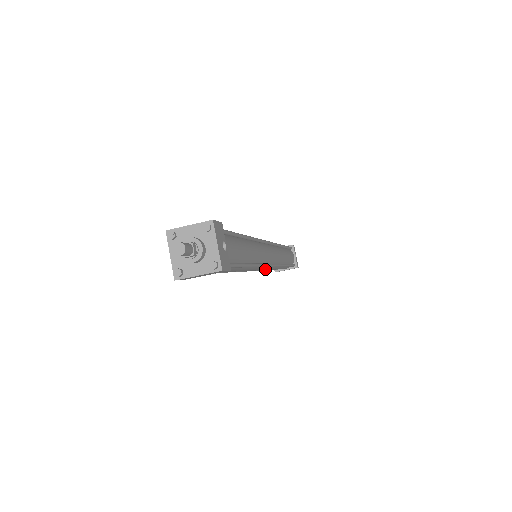
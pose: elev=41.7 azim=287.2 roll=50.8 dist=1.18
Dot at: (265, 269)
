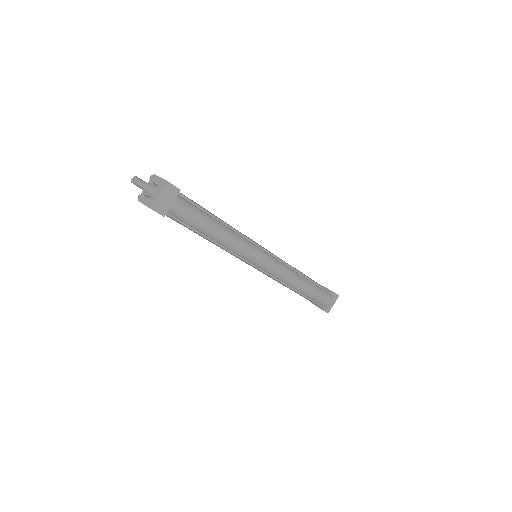
Dot at: (274, 266)
